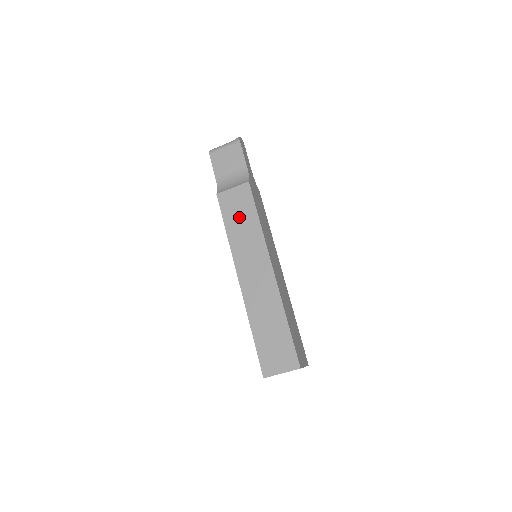
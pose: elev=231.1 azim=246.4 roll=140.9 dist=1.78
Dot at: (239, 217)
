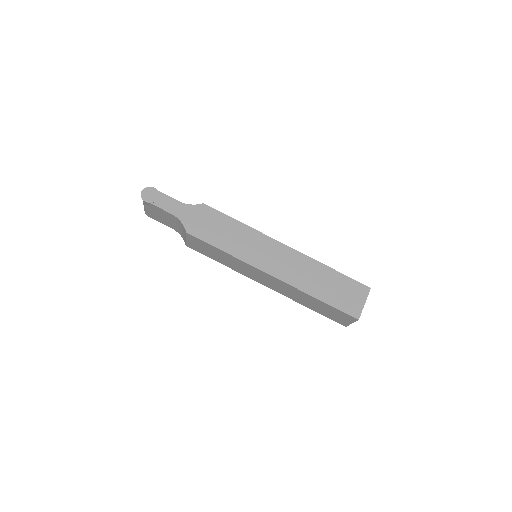
Dot at: (214, 254)
